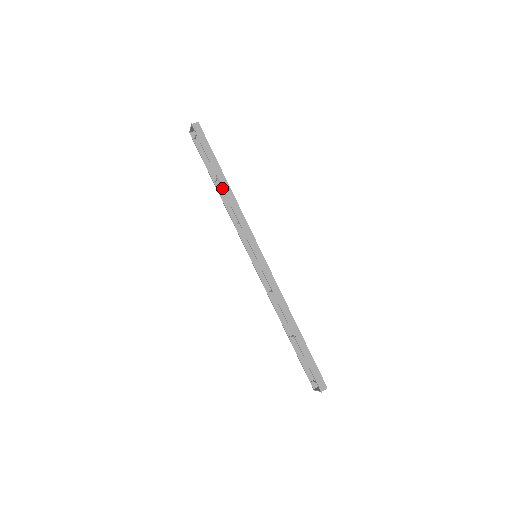
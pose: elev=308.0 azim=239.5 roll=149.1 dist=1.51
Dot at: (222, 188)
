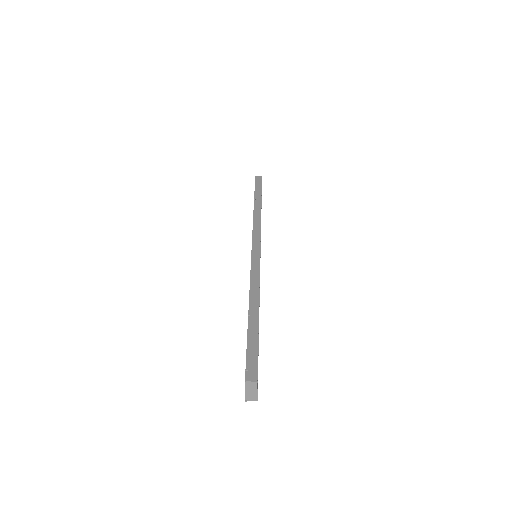
Dot at: occluded
